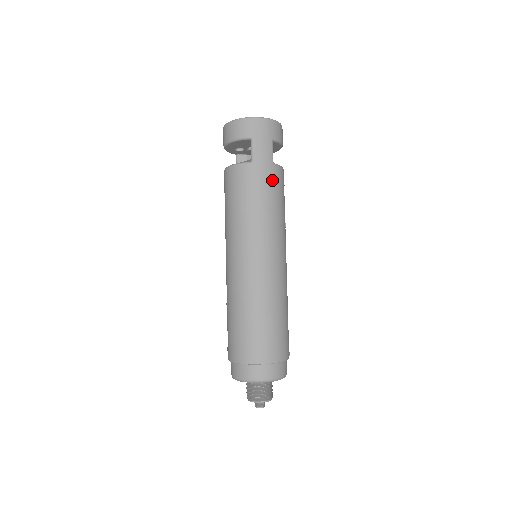
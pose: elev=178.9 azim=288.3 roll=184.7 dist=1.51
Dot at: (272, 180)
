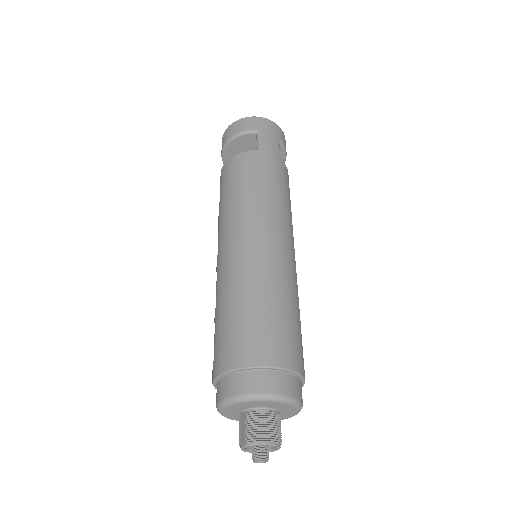
Dot at: (280, 171)
